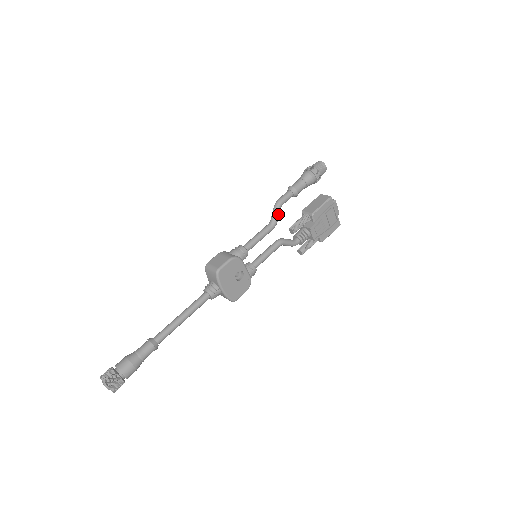
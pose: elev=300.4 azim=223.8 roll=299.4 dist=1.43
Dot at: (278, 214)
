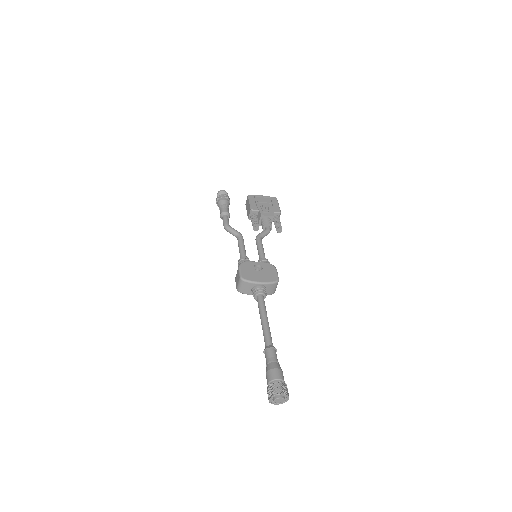
Dot at: (233, 229)
